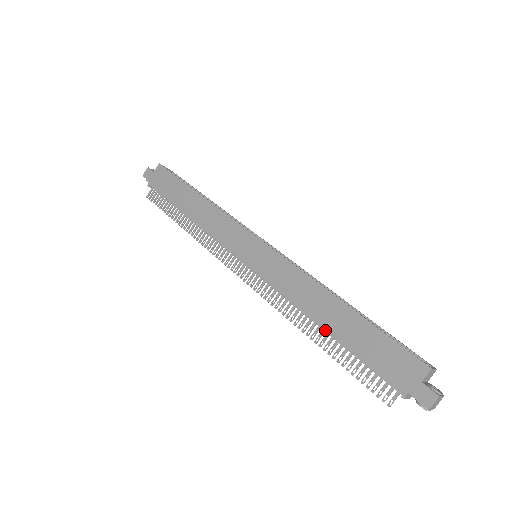
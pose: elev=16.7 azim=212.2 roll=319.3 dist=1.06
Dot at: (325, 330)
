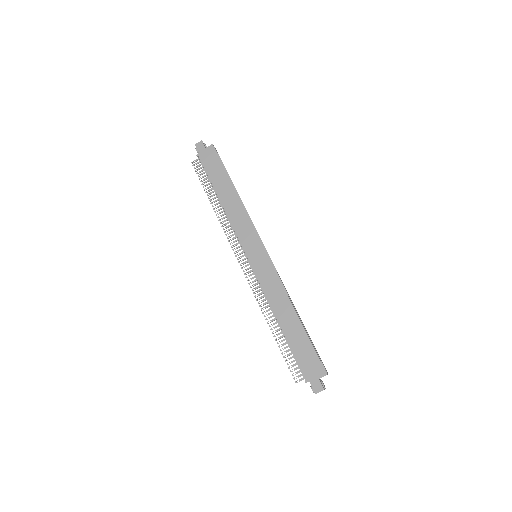
Dot at: (280, 326)
